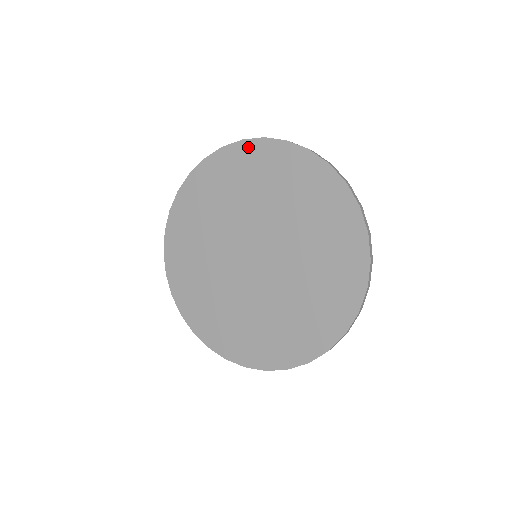
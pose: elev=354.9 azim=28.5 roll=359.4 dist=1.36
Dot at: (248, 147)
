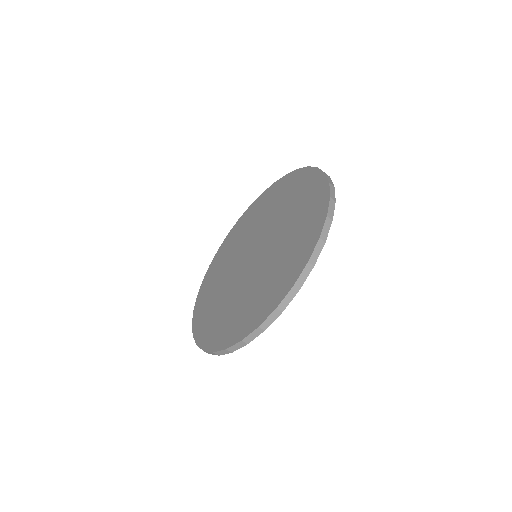
Dot at: (222, 246)
